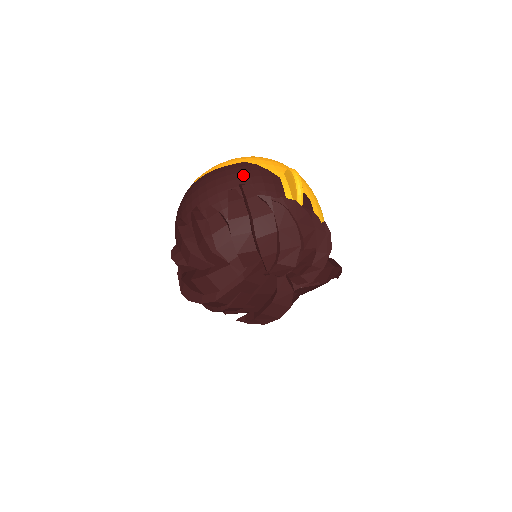
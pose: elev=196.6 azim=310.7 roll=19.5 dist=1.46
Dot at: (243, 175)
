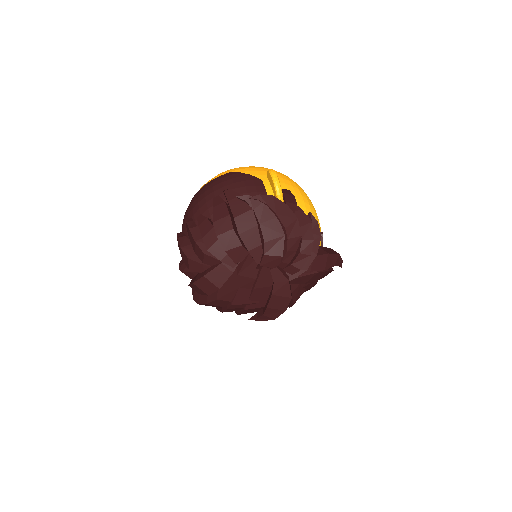
Dot at: (227, 183)
